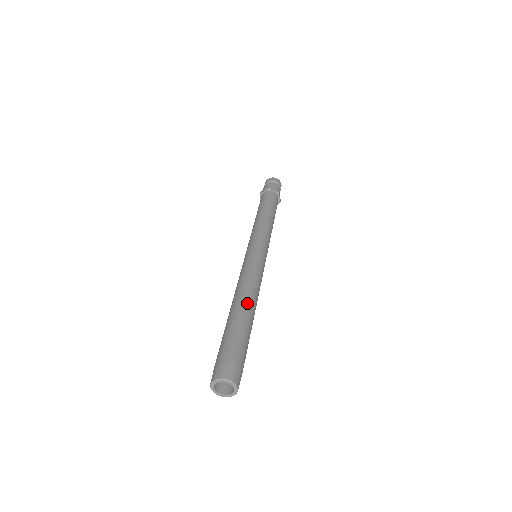
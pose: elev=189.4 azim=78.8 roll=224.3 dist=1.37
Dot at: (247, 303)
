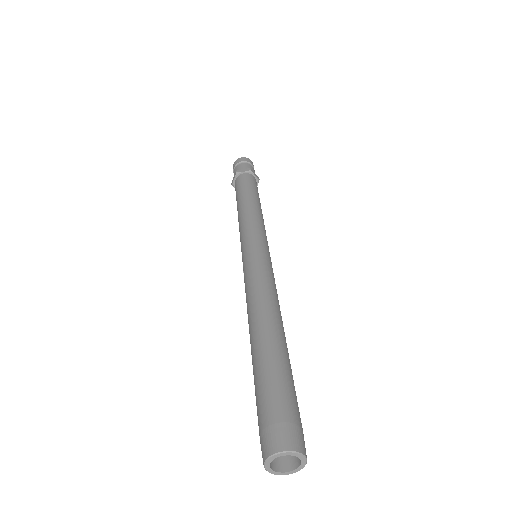
Dot at: (281, 327)
